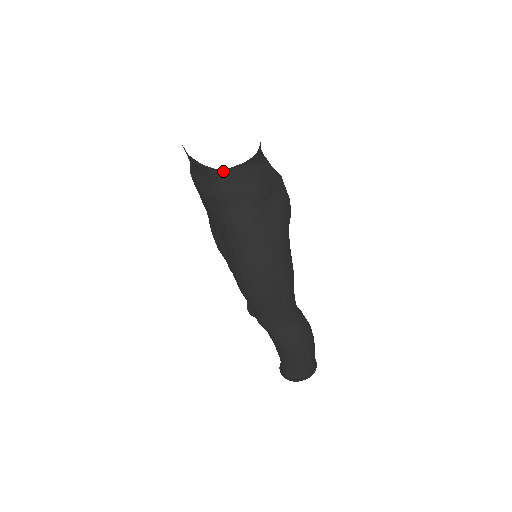
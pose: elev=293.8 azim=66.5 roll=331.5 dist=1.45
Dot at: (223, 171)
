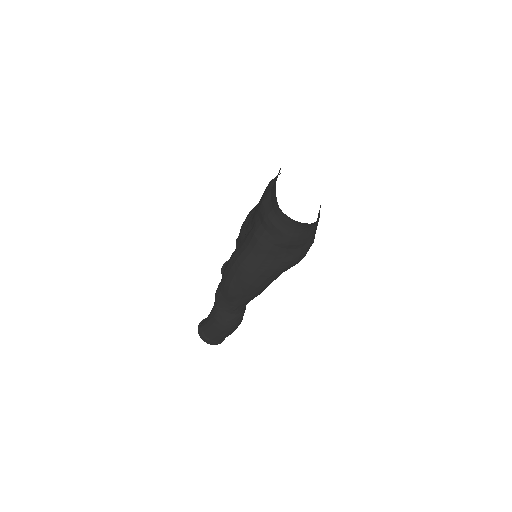
Dot at: (282, 214)
